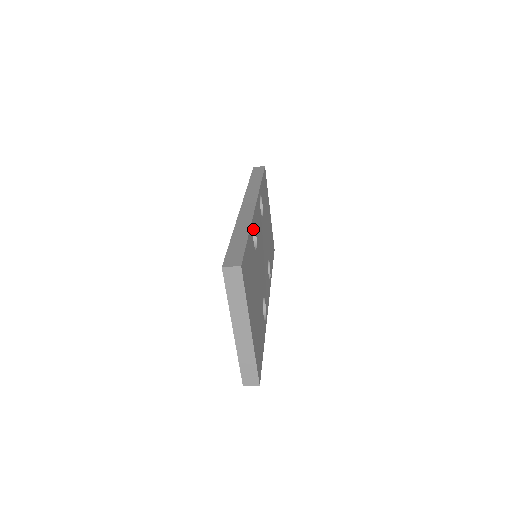
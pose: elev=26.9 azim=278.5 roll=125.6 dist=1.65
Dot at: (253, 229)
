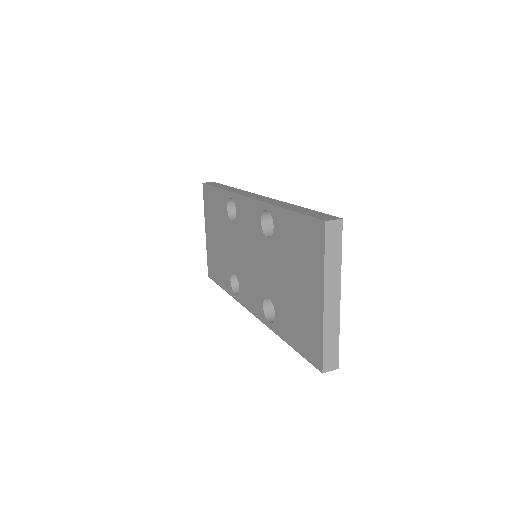
Dot at: occluded
